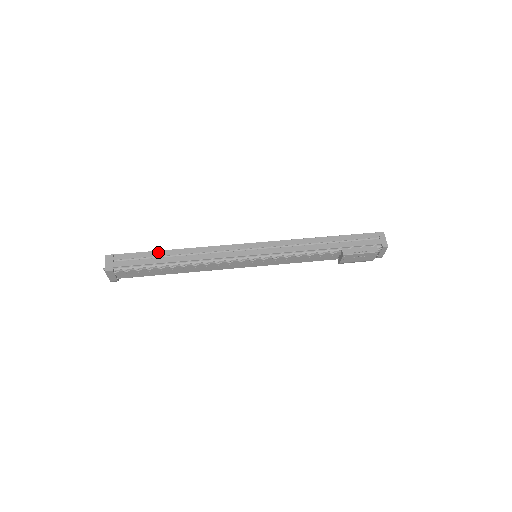
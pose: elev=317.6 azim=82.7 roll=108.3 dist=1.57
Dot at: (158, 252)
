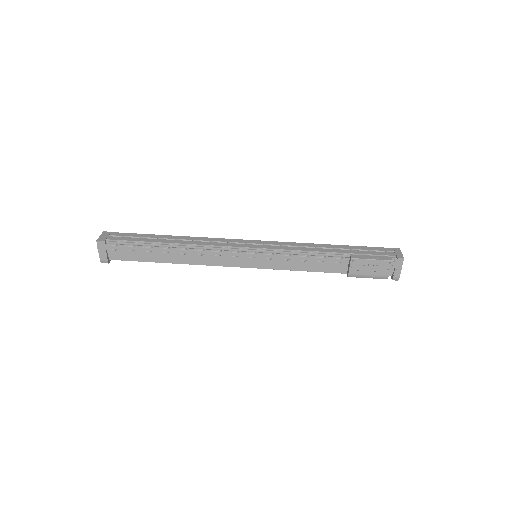
Dot at: (155, 235)
